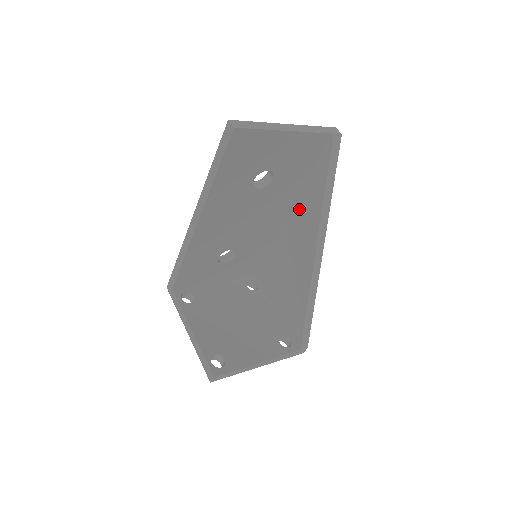
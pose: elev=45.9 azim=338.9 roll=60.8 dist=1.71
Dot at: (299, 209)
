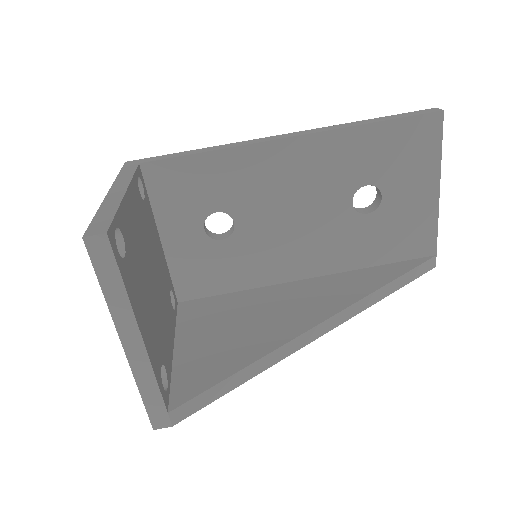
Dot at: (331, 280)
